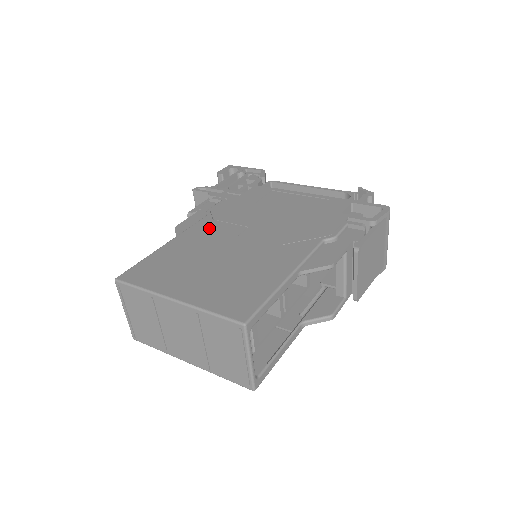
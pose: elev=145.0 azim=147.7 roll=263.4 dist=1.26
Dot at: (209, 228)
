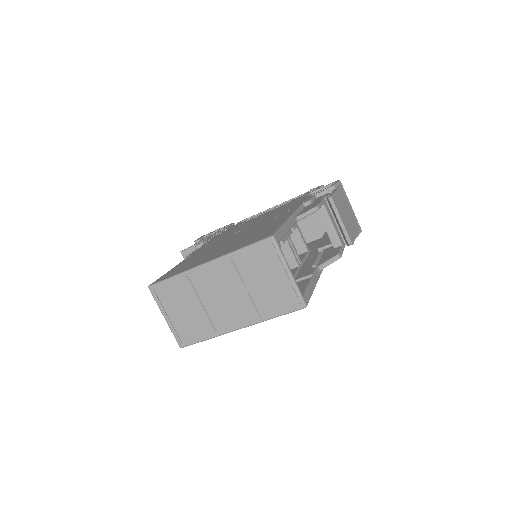
Dot at: (209, 246)
